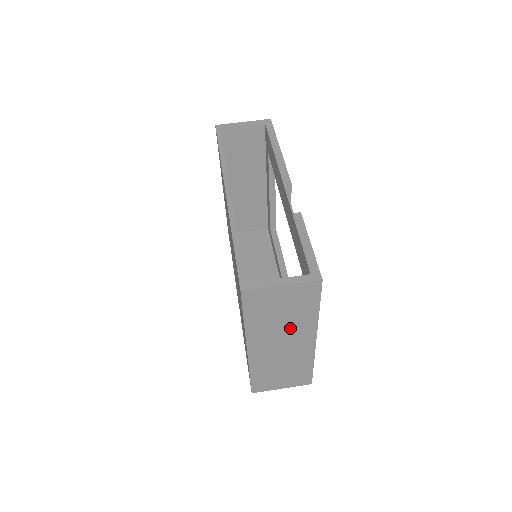
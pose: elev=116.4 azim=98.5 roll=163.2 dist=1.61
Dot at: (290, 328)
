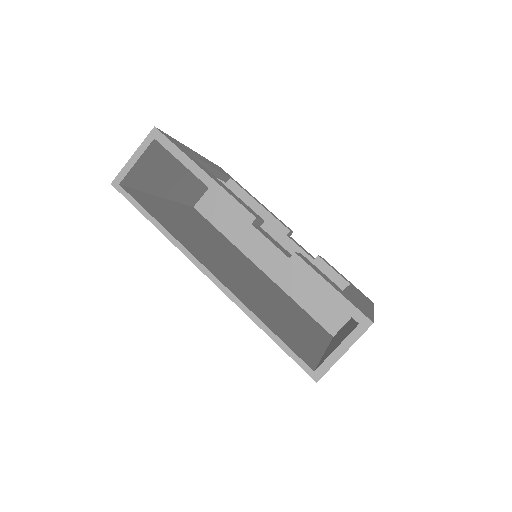
Dot at: occluded
